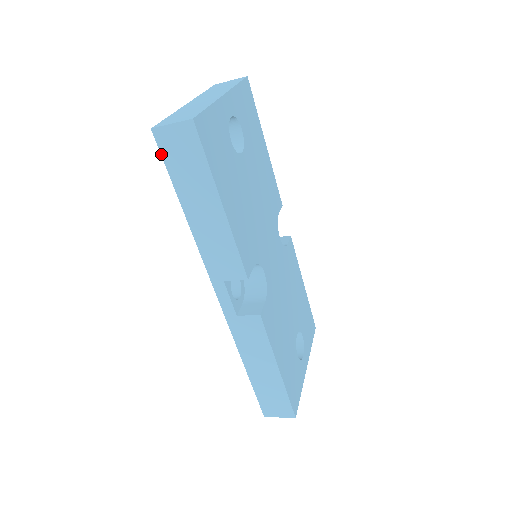
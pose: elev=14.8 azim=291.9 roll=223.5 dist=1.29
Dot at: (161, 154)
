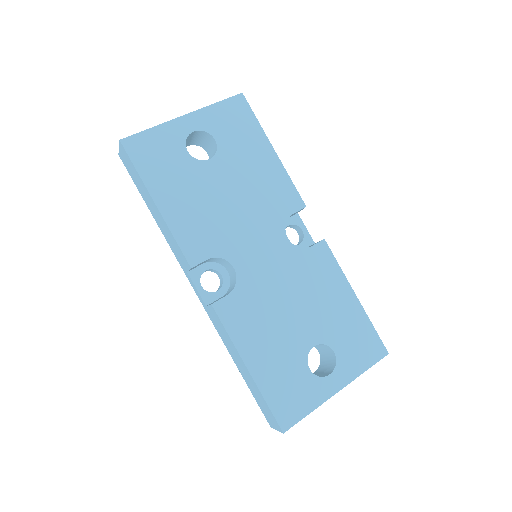
Dot at: (128, 171)
